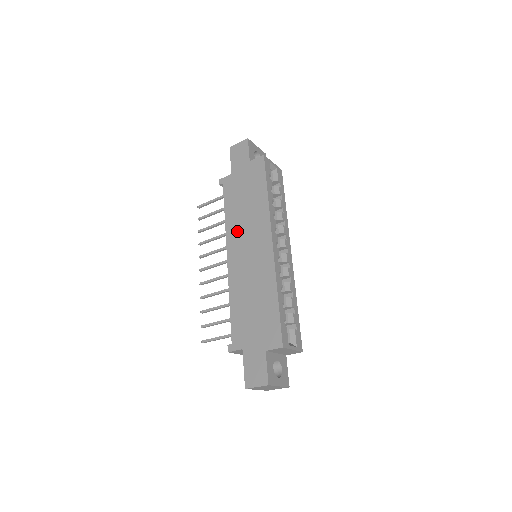
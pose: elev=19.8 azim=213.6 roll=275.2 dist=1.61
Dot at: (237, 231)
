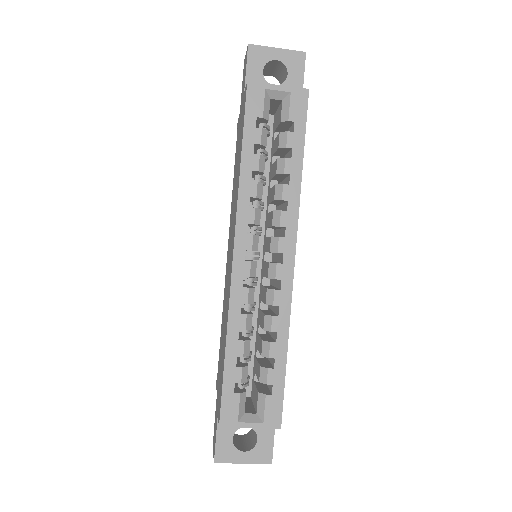
Dot at: (231, 216)
